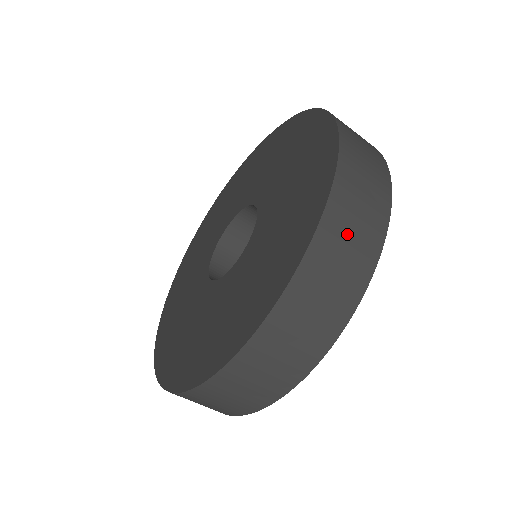
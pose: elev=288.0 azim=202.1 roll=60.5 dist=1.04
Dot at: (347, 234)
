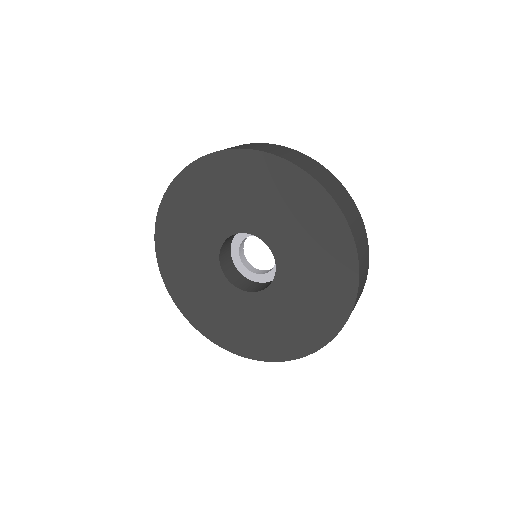
Dot at: (357, 228)
